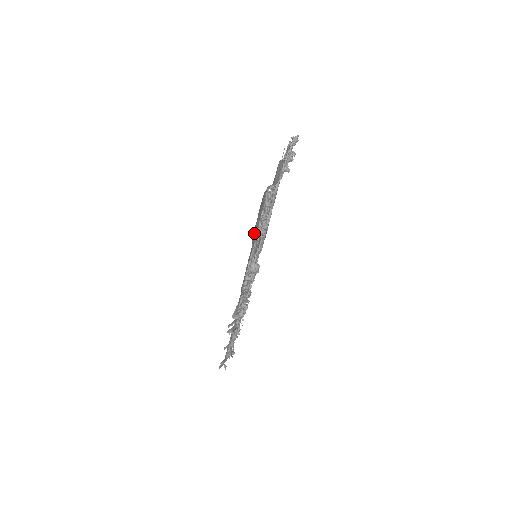
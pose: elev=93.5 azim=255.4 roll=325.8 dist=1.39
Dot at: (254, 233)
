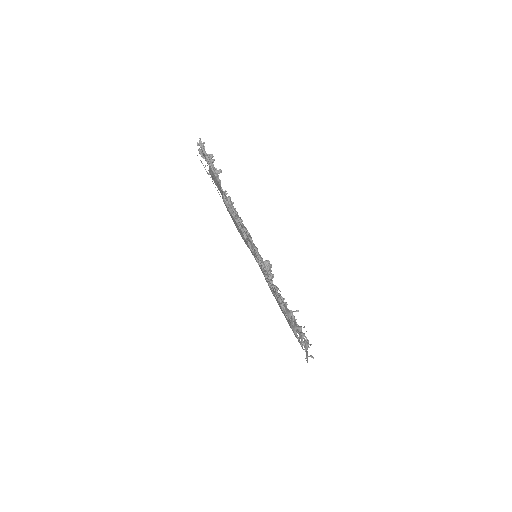
Dot at: occluded
